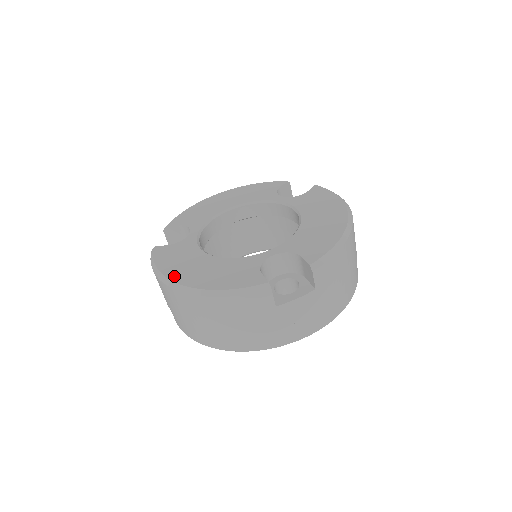
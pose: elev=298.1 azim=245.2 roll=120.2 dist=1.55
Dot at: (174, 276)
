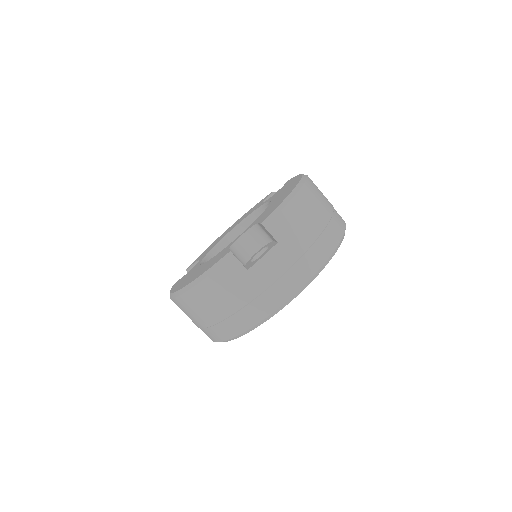
Dot at: (177, 289)
